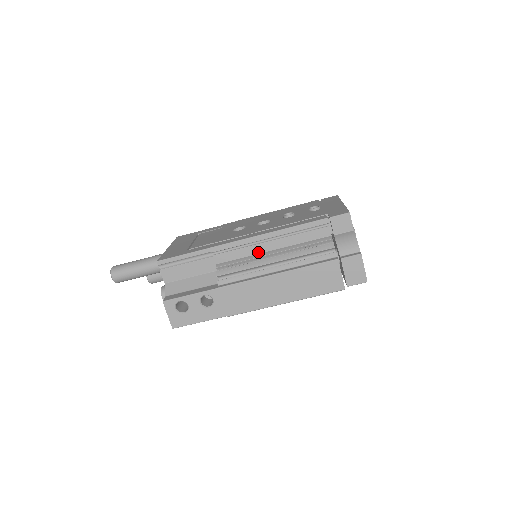
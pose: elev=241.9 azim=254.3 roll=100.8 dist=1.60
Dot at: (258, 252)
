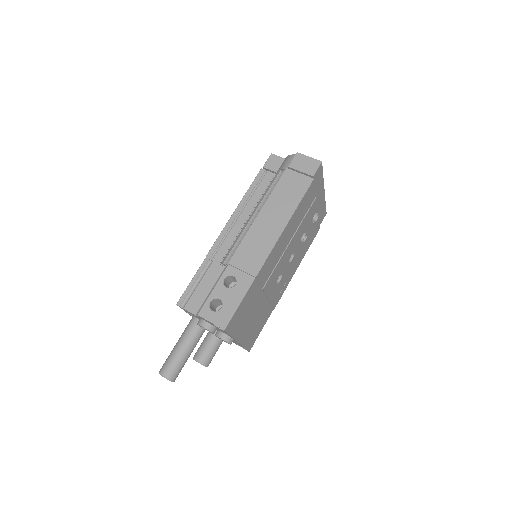
Dot at: (240, 228)
